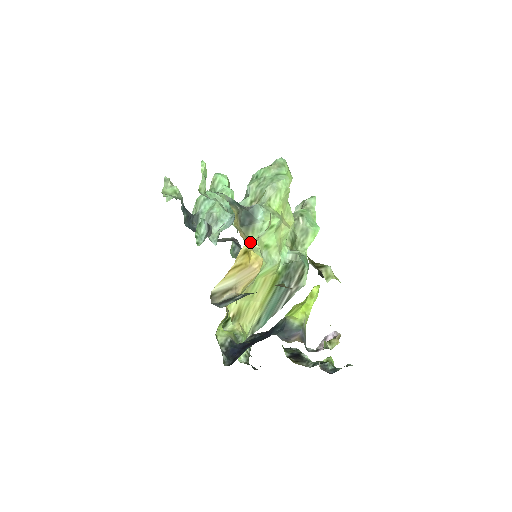
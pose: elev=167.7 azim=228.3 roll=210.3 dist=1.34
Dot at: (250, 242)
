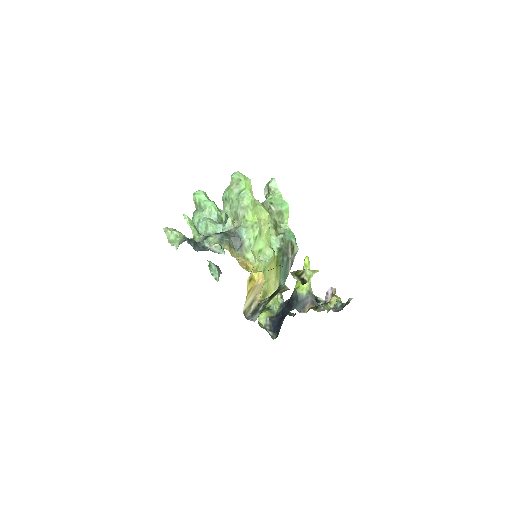
Dot at: occluded
